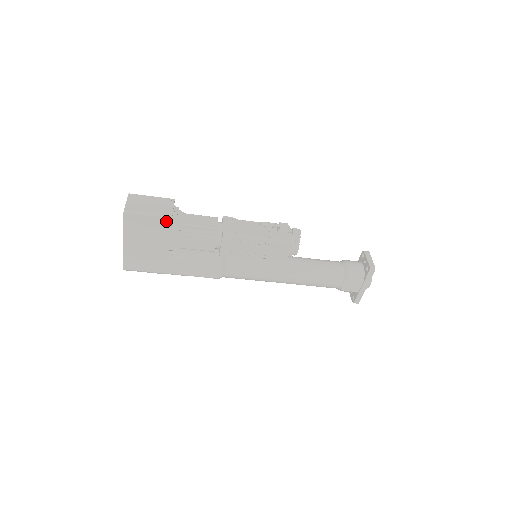
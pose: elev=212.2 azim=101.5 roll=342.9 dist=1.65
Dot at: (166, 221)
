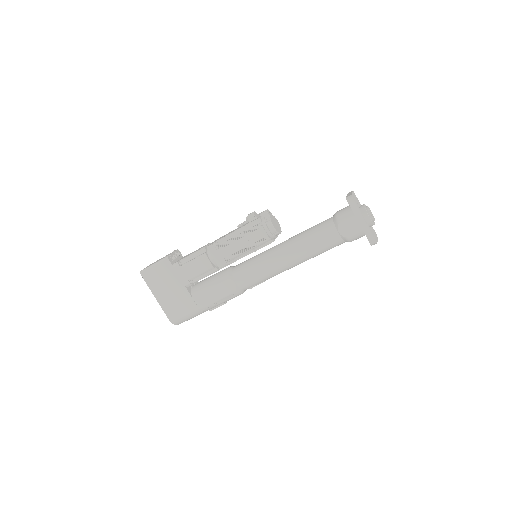
Dot at: (166, 262)
